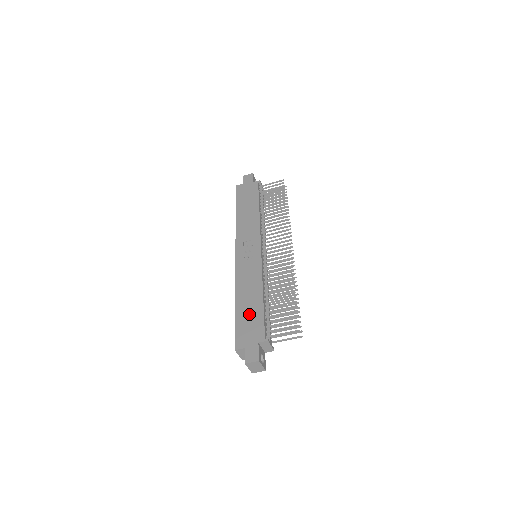
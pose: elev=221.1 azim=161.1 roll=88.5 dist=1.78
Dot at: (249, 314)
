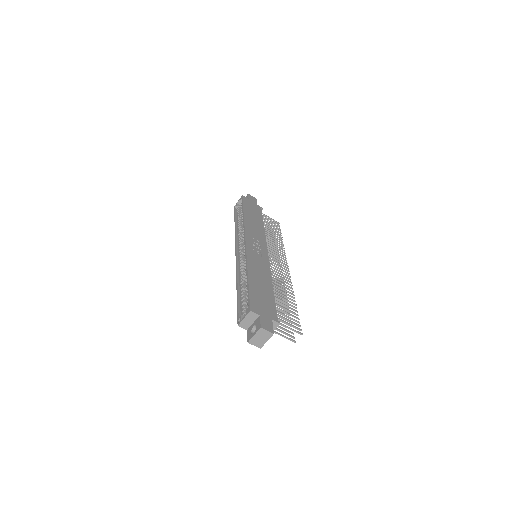
Dot at: (262, 292)
